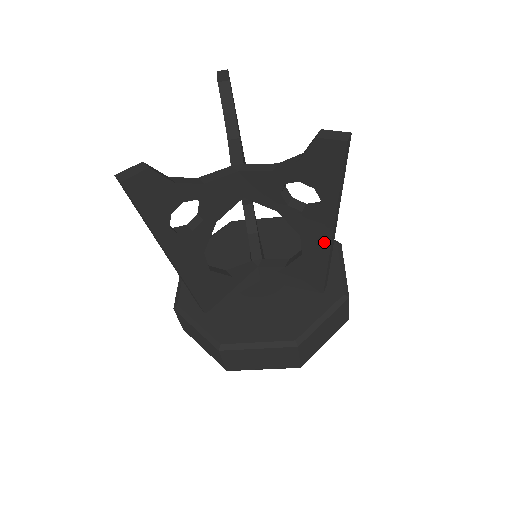
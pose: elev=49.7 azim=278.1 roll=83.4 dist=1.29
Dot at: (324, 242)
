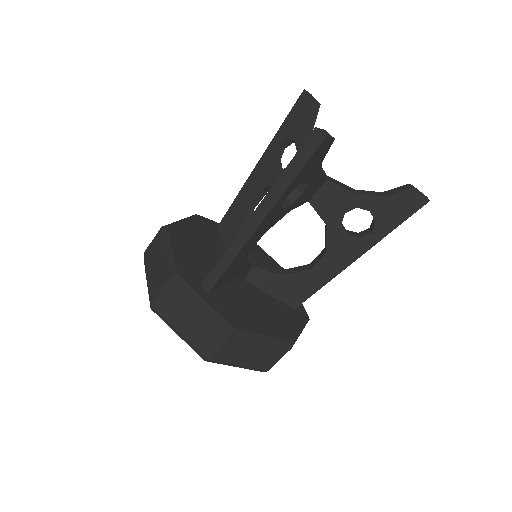
Dot at: (341, 265)
